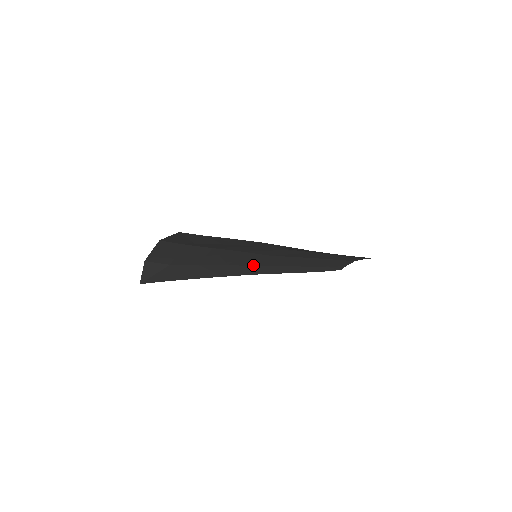
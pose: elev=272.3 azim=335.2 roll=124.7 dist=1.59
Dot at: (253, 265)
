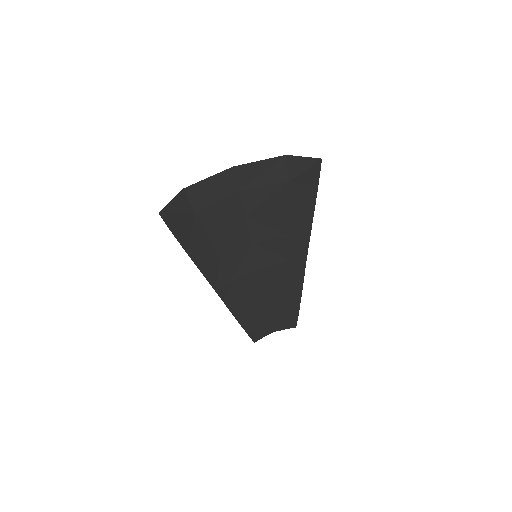
Dot at: (229, 277)
